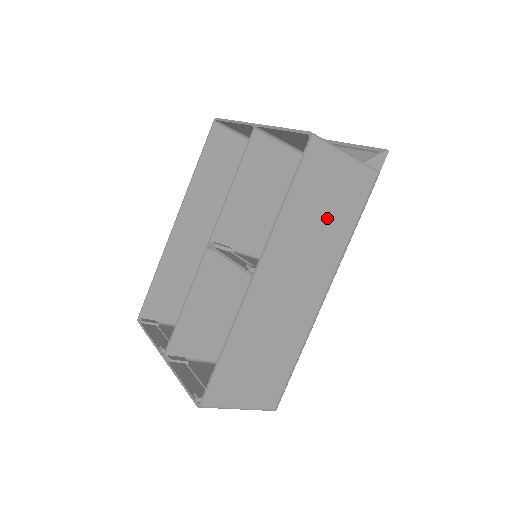
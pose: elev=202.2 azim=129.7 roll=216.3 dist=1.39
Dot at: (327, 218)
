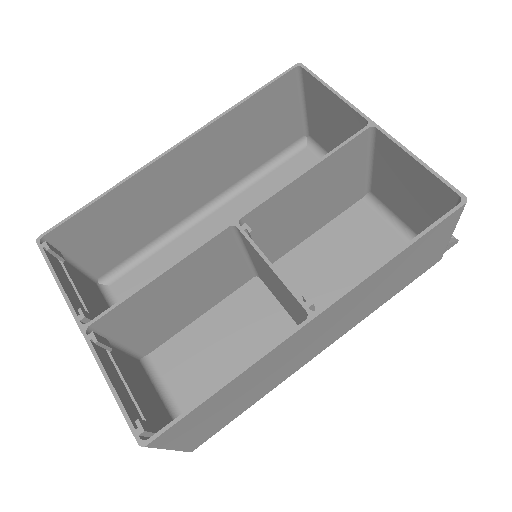
Dot at: (393, 283)
